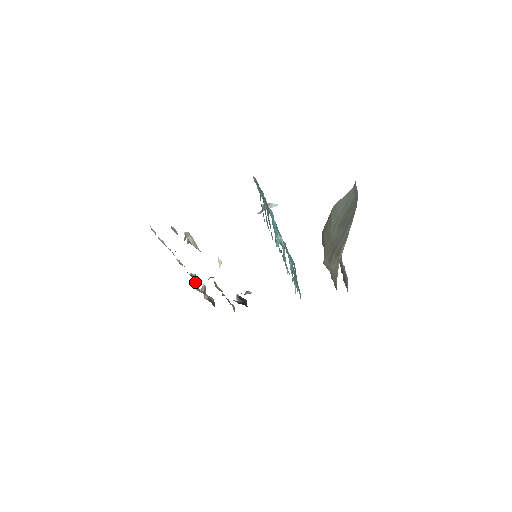
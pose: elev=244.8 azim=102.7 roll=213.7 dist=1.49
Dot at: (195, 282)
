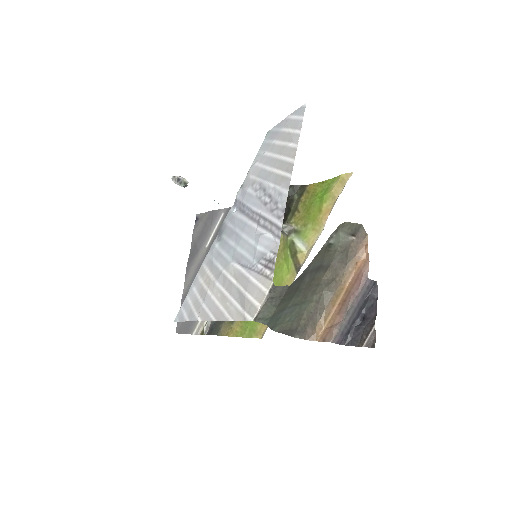
Dot at: occluded
